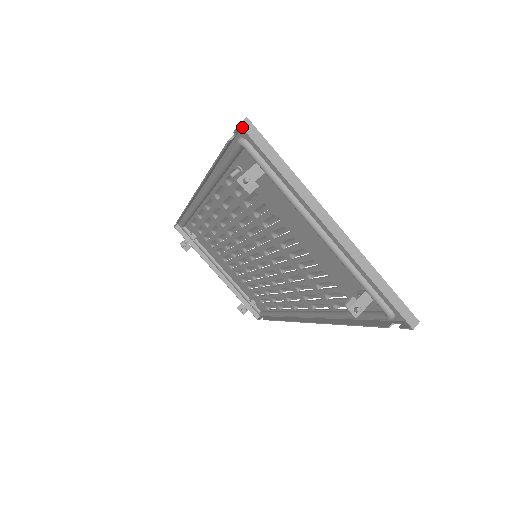
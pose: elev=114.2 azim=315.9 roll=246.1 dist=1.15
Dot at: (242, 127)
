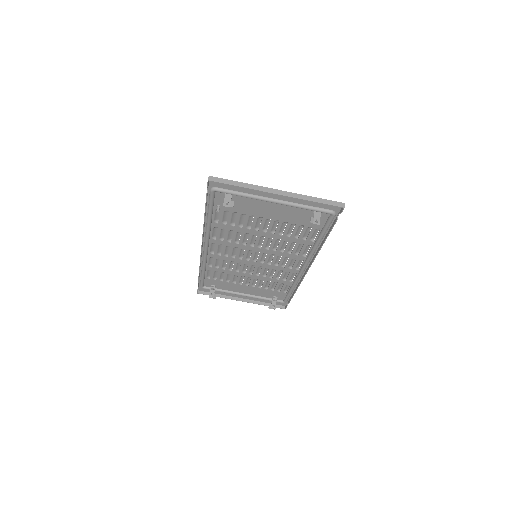
Dot at: occluded
